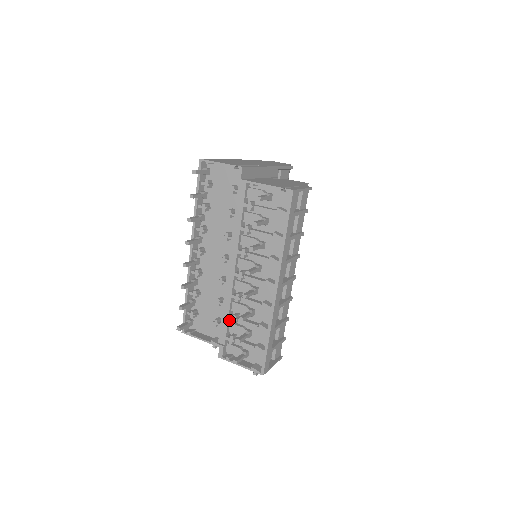
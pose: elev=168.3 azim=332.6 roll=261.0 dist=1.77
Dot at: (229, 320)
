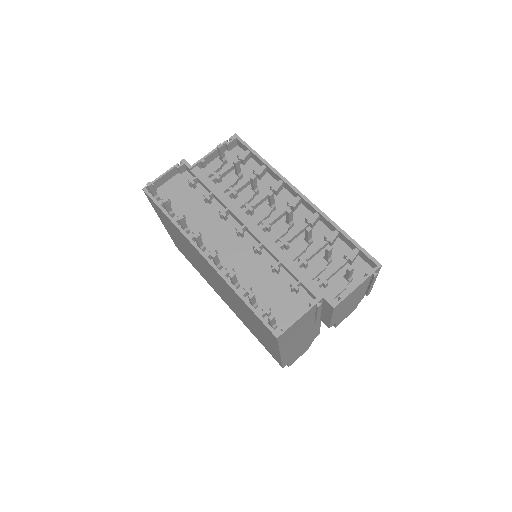
Dot at: (300, 270)
